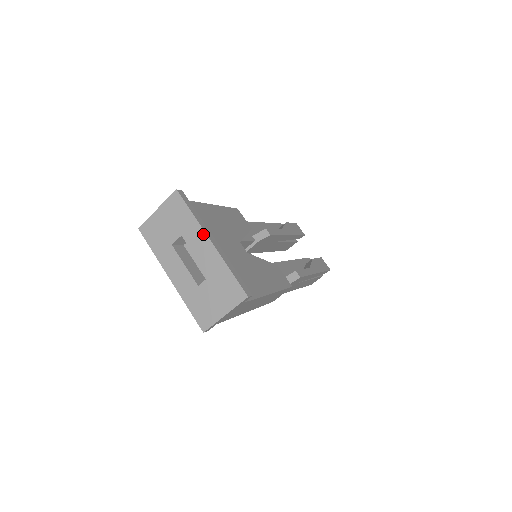
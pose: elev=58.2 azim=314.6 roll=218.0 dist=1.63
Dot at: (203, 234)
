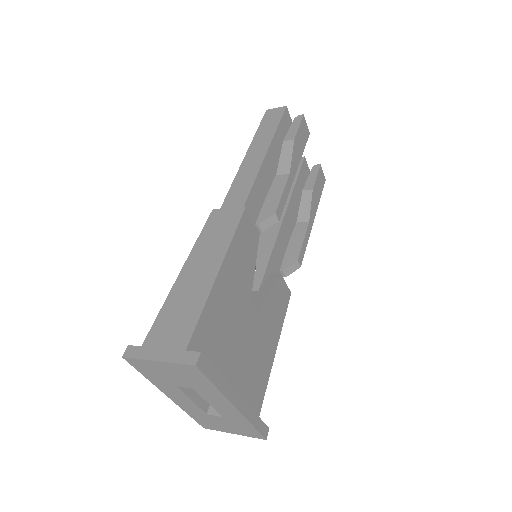
Dot at: (226, 401)
